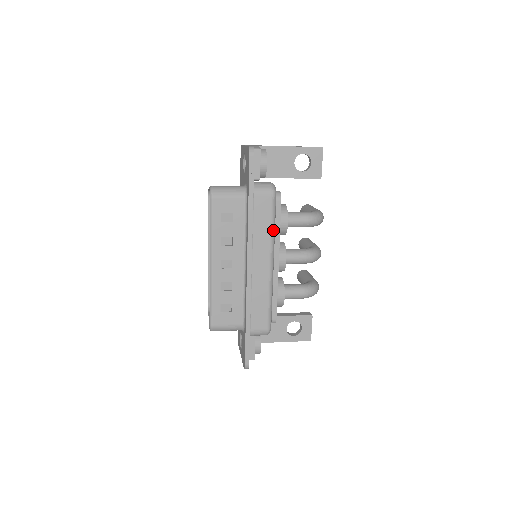
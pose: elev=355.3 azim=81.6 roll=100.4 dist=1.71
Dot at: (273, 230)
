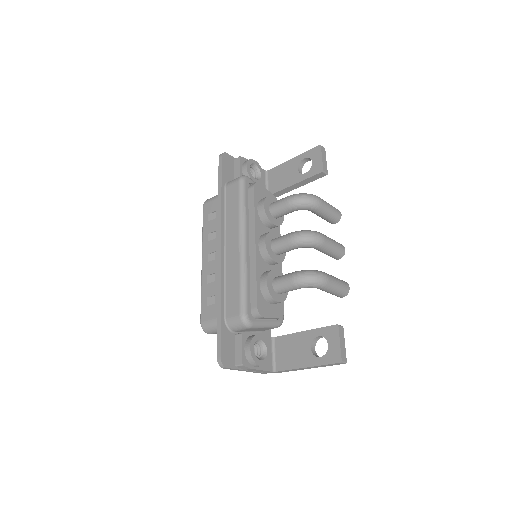
Dot at: (241, 211)
